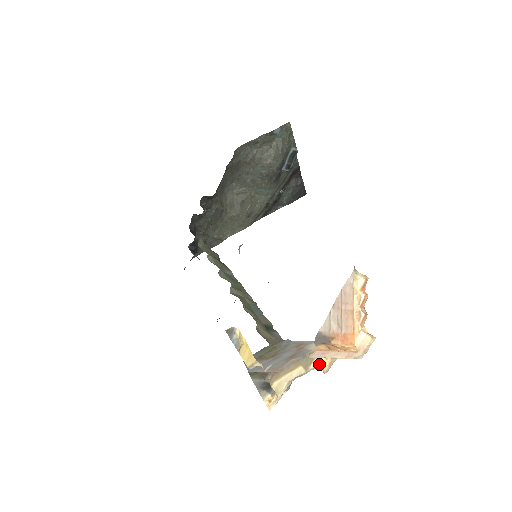
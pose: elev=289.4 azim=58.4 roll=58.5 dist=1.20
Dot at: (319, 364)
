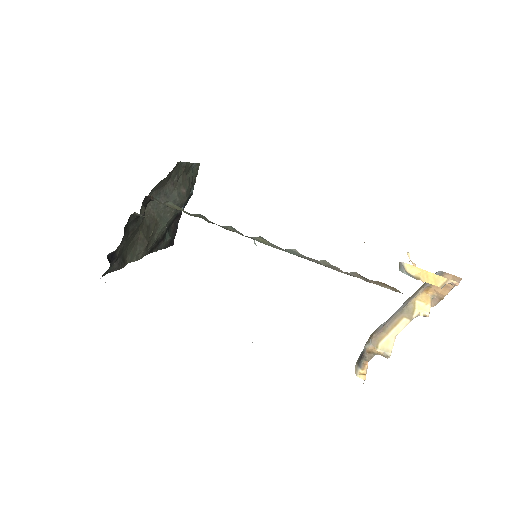
Dot at: (421, 311)
